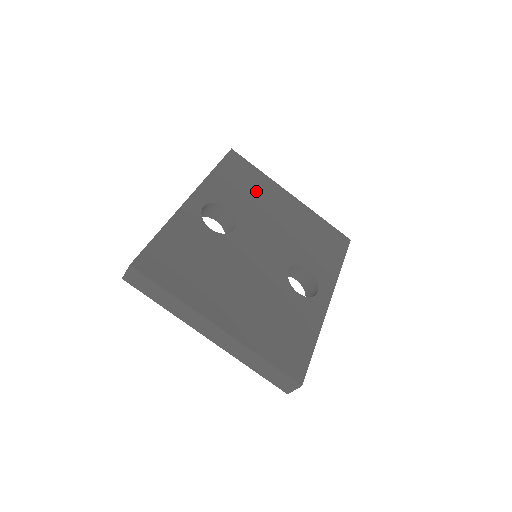
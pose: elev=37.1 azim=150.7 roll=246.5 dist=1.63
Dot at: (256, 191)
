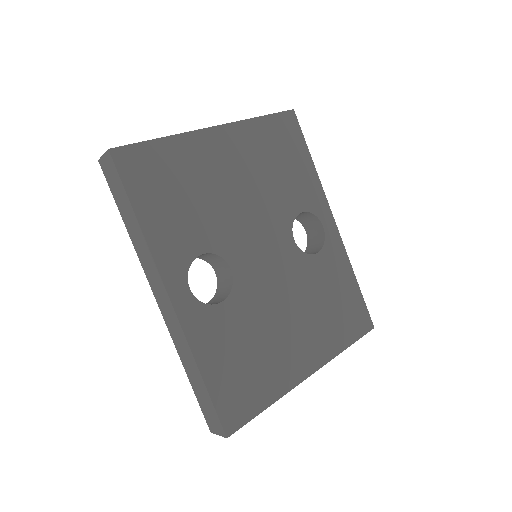
Dot at: (192, 181)
